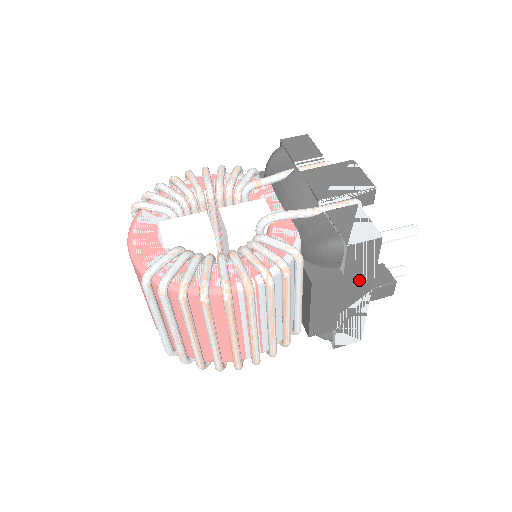
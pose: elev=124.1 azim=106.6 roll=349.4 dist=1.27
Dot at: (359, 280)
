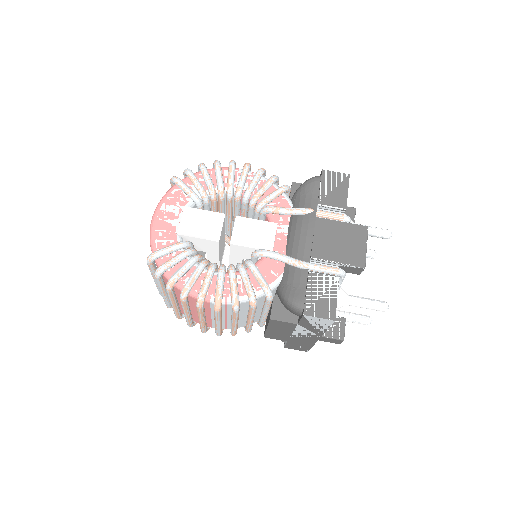
Dot at: (311, 330)
